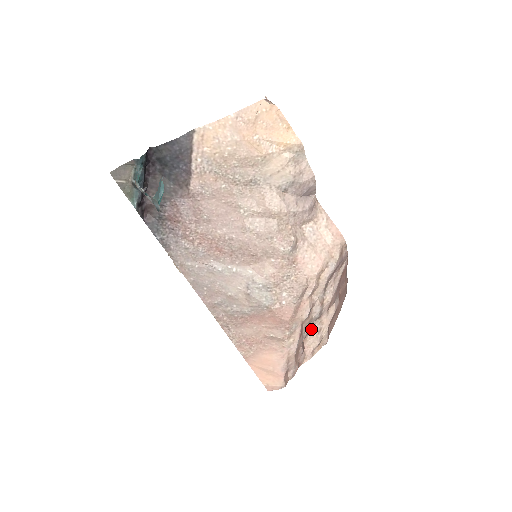
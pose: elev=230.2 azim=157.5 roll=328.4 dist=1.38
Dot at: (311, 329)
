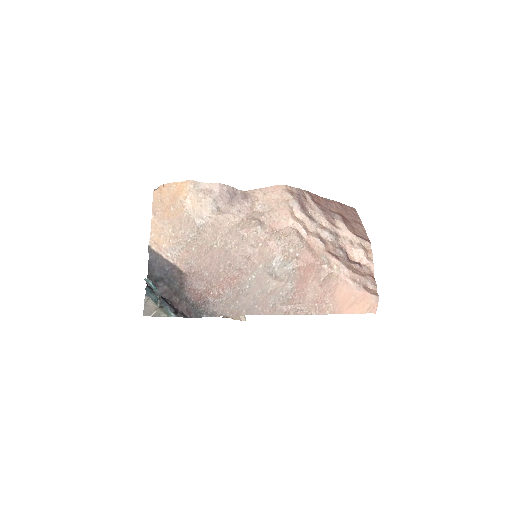
Dot at: (344, 249)
